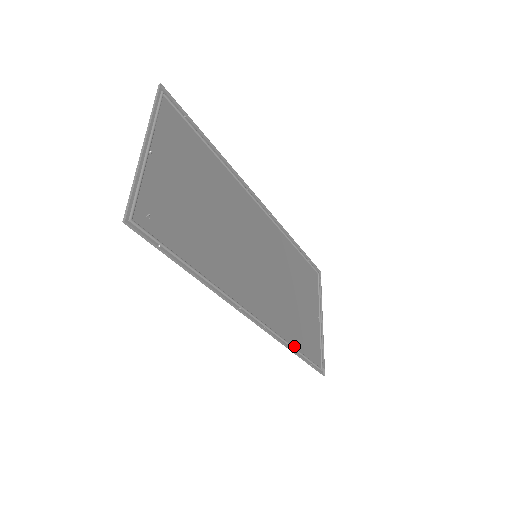
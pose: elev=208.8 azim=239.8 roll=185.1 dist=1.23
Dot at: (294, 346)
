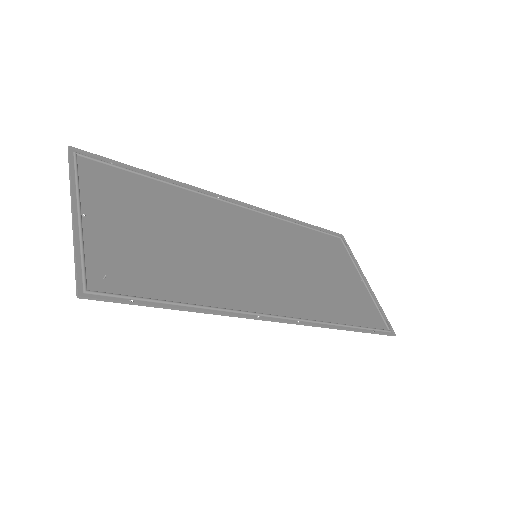
Dot at: (344, 323)
